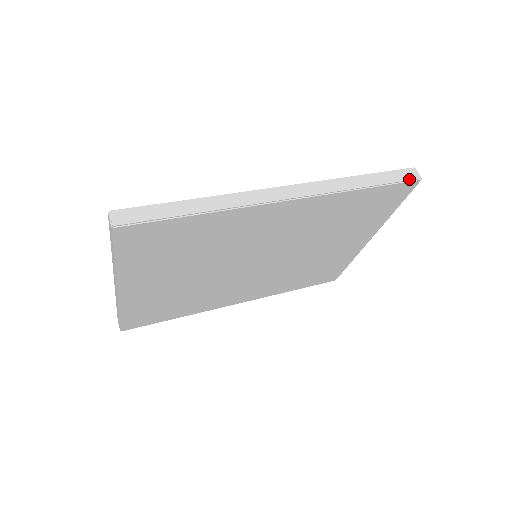
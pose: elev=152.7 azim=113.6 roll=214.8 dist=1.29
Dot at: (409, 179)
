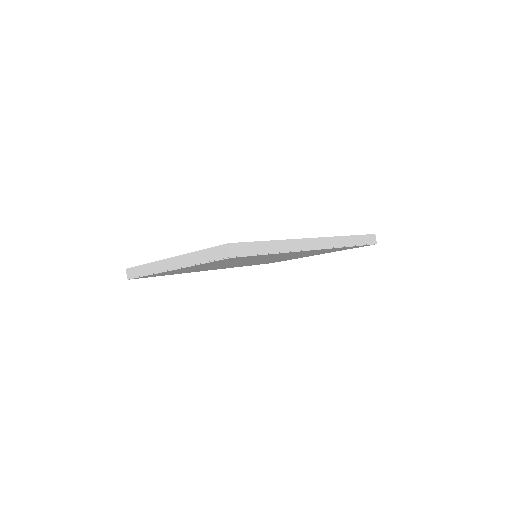
Dot at: (372, 243)
